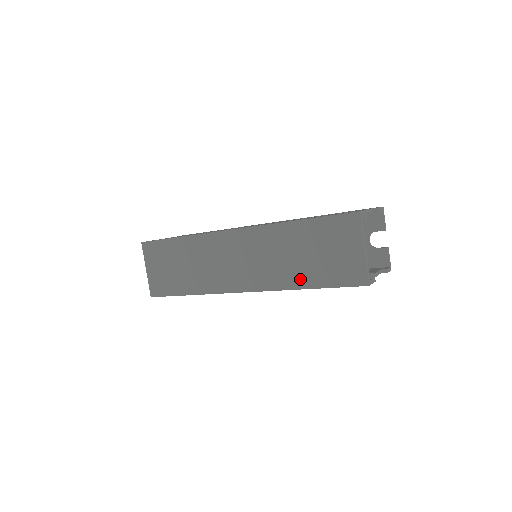
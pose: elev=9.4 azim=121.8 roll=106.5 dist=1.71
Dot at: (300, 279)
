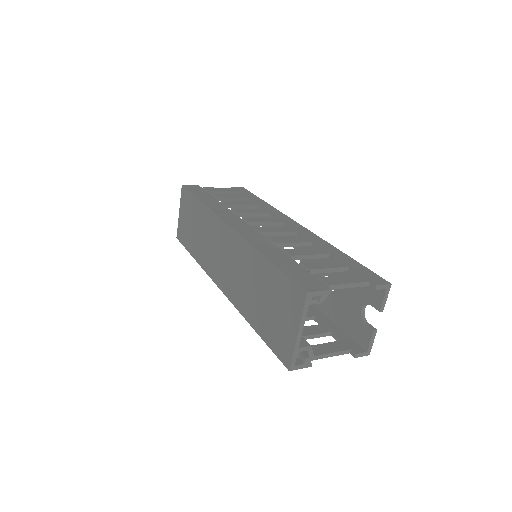
Dot at: (251, 314)
